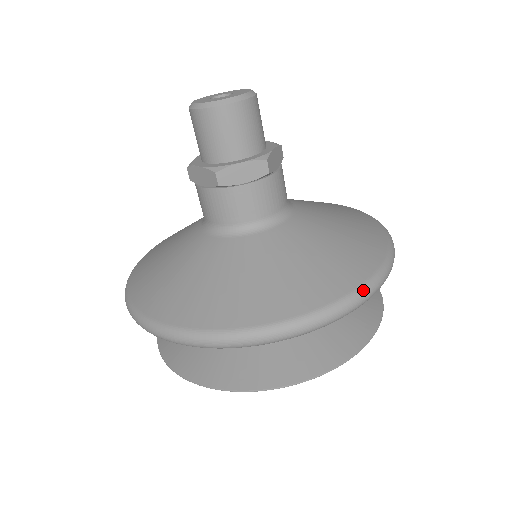
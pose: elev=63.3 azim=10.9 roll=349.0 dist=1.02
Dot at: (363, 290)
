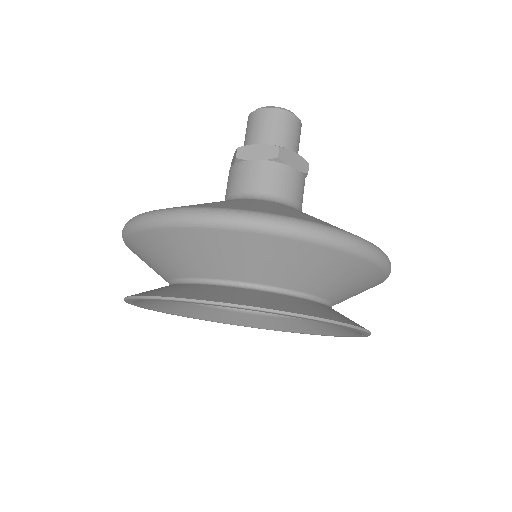
Dot at: (293, 219)
